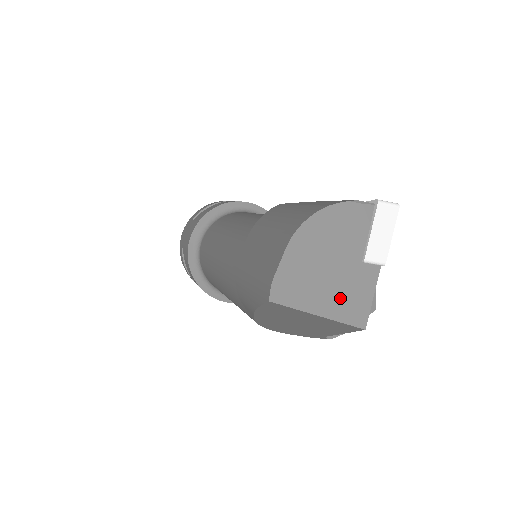
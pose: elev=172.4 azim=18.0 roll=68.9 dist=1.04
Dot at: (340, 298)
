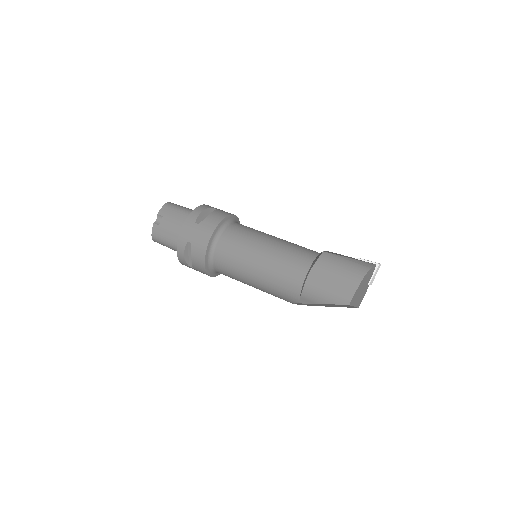
Dot at: (360, 299)
